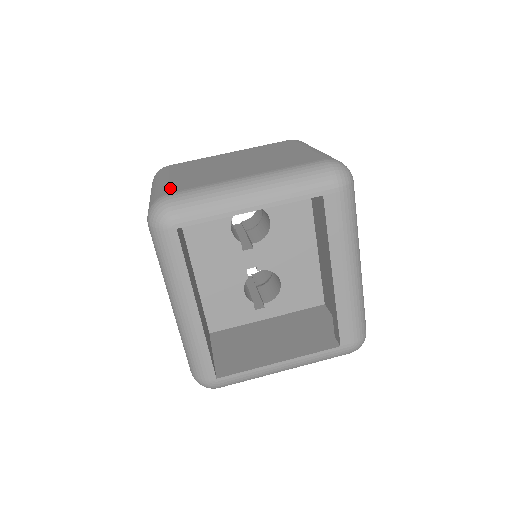
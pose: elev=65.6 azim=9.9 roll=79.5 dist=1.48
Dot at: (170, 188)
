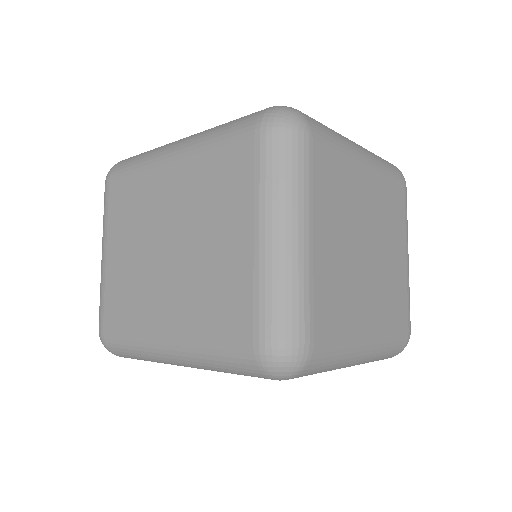
Dot at: (315, 315)
